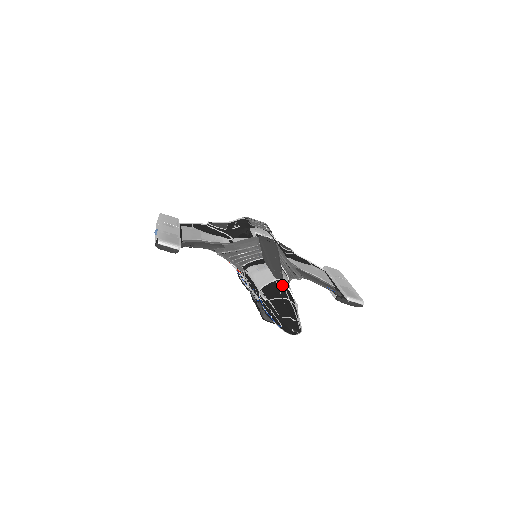
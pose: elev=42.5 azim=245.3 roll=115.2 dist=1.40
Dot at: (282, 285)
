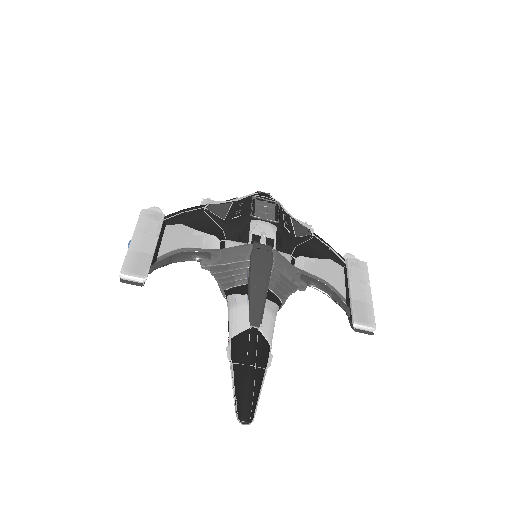
Dot at: (255, 337)
